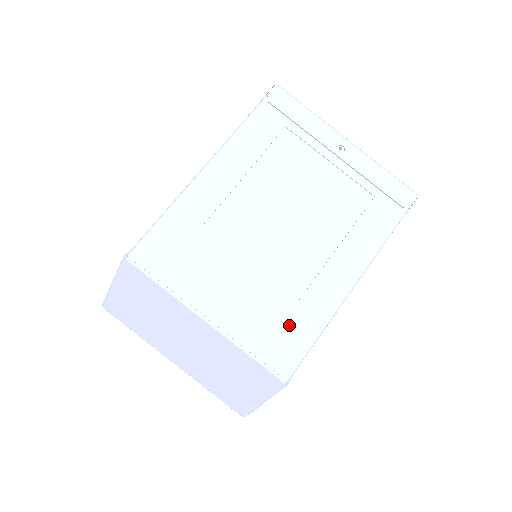
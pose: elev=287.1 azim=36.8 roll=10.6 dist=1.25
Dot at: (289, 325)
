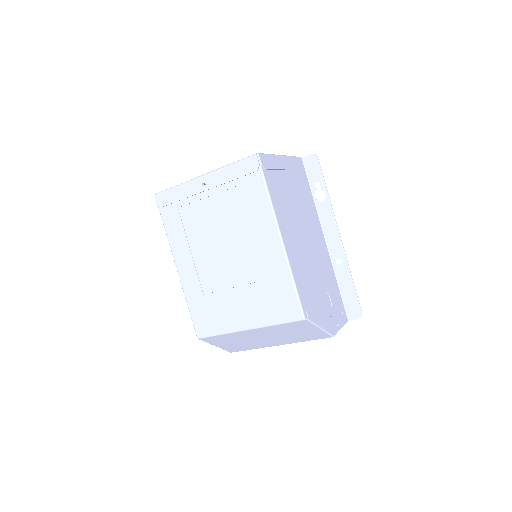
Dot at: (277, 293)
